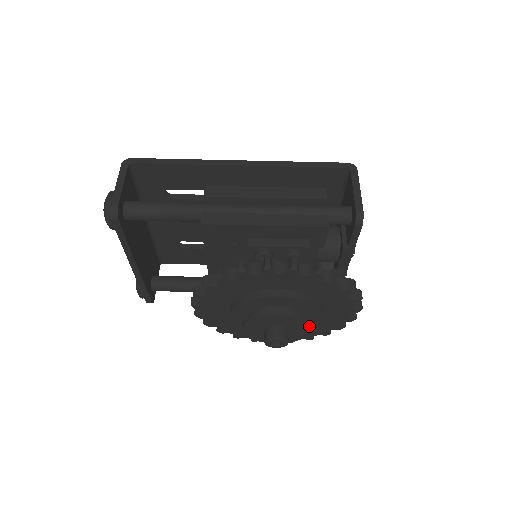
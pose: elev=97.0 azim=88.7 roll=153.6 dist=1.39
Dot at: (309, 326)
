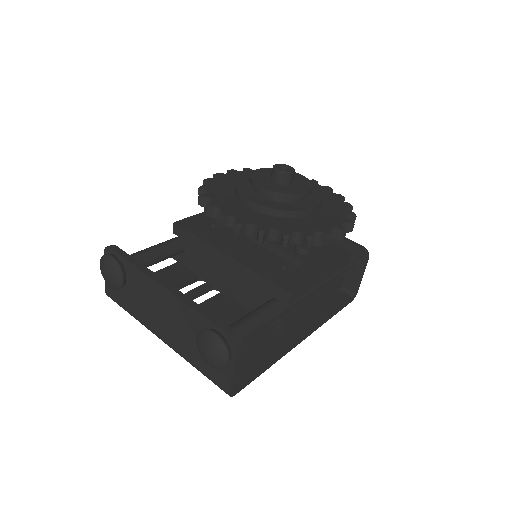
Dot at: occluded
